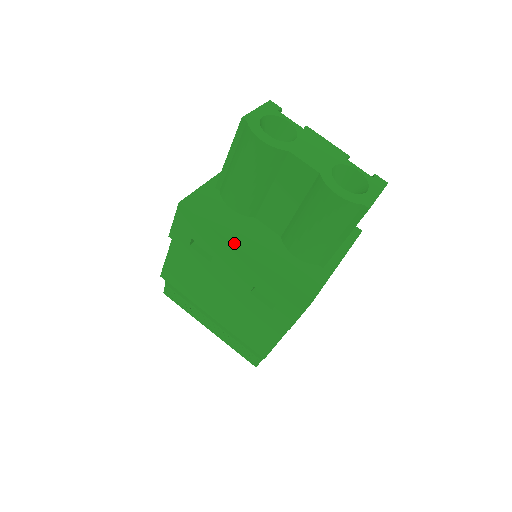
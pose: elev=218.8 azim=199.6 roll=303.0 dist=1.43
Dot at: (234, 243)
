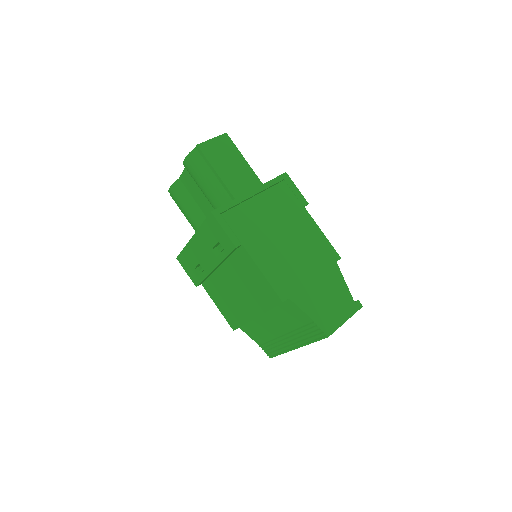
Dot at: (190, 241)
